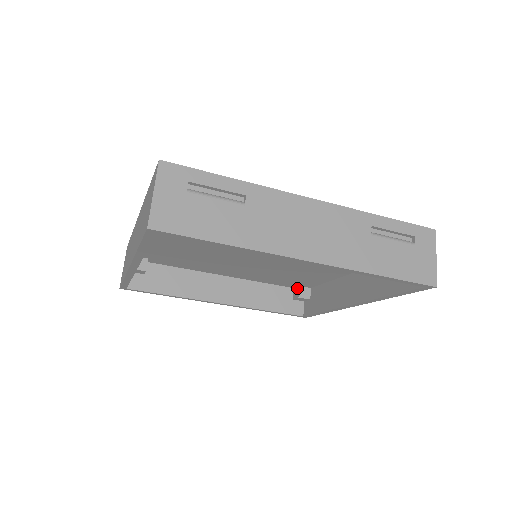
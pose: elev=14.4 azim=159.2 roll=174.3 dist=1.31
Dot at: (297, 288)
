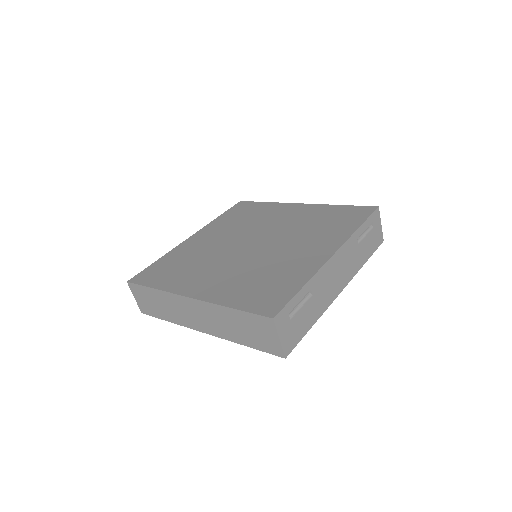
Dot at: occluded
